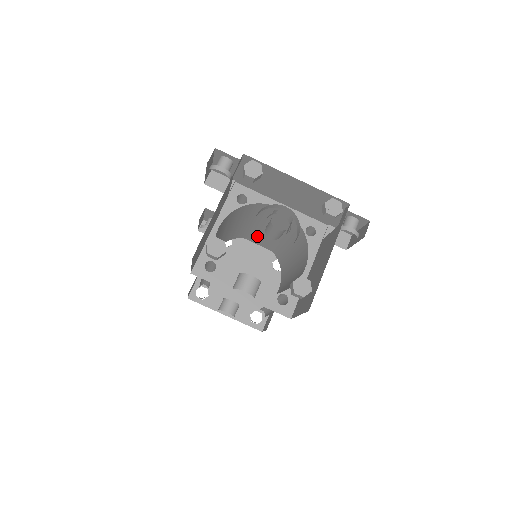
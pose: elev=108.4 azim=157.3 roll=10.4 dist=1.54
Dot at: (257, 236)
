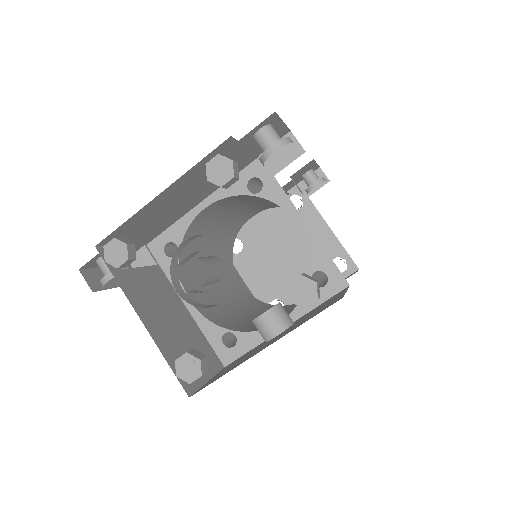
Dot at: (243, 219)
